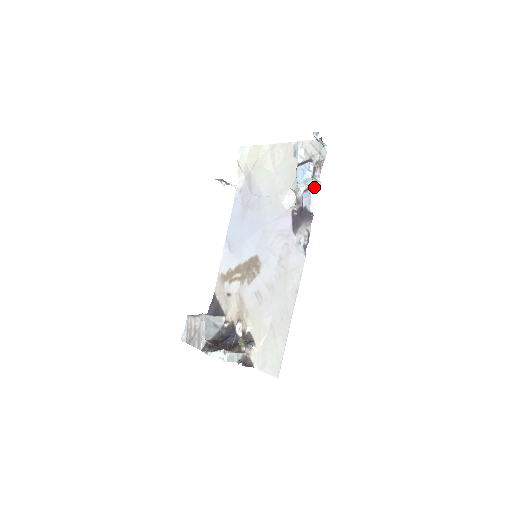
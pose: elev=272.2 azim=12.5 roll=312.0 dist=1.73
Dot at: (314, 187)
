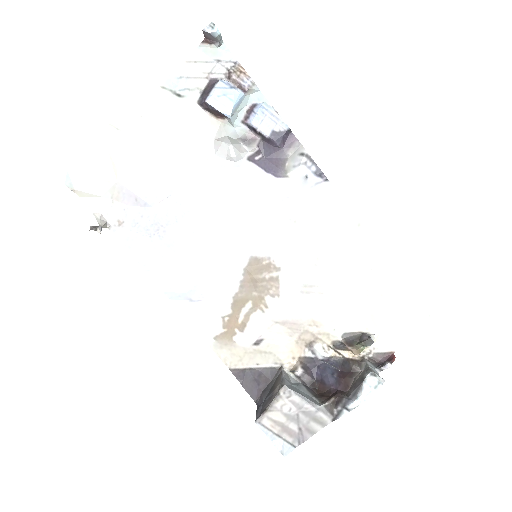
Dot at: (255, 103)
